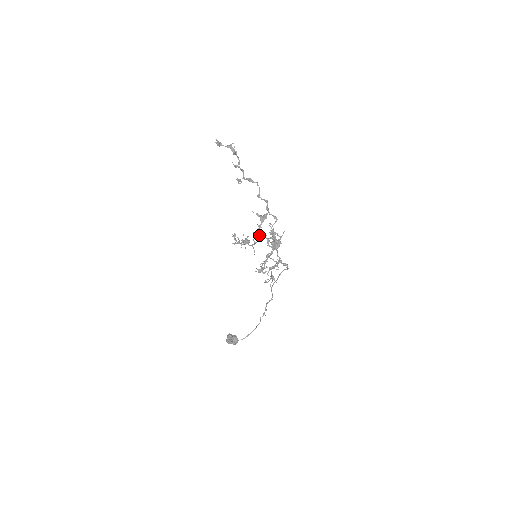
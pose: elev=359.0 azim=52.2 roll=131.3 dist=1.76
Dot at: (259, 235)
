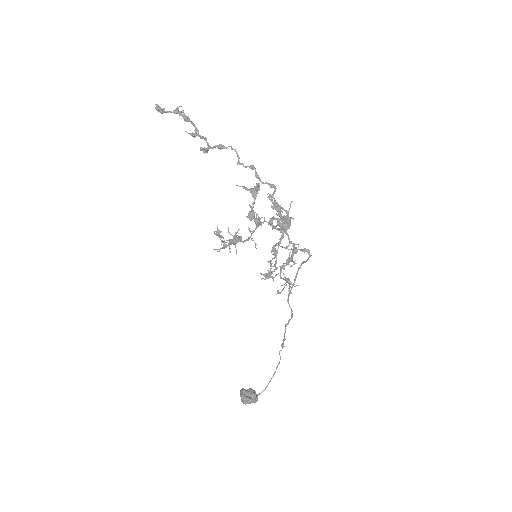
Dot at: (255, 219)
